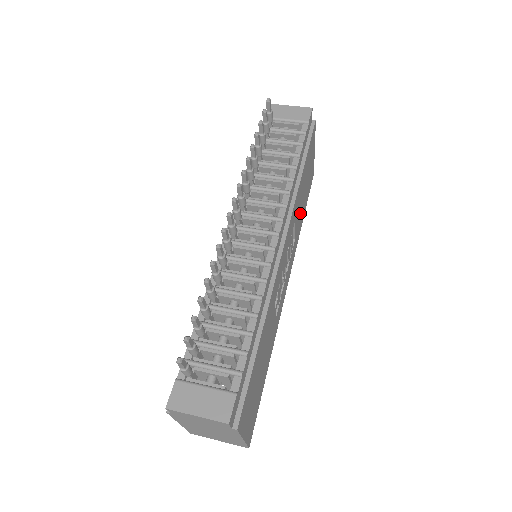
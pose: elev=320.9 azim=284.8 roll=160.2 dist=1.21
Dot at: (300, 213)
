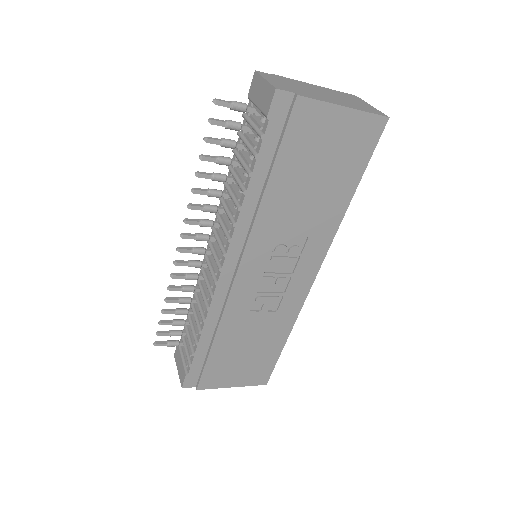
Dot at: (315, 207)
